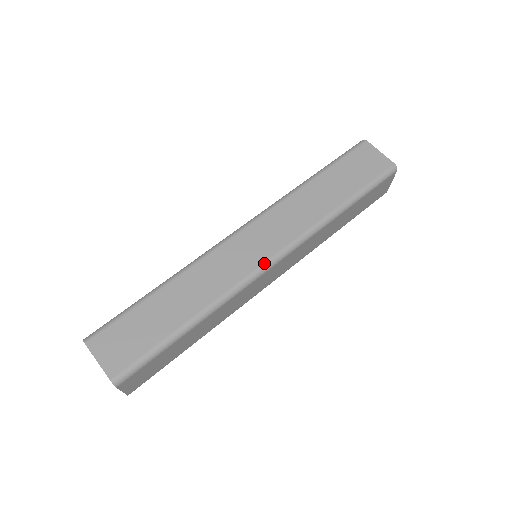
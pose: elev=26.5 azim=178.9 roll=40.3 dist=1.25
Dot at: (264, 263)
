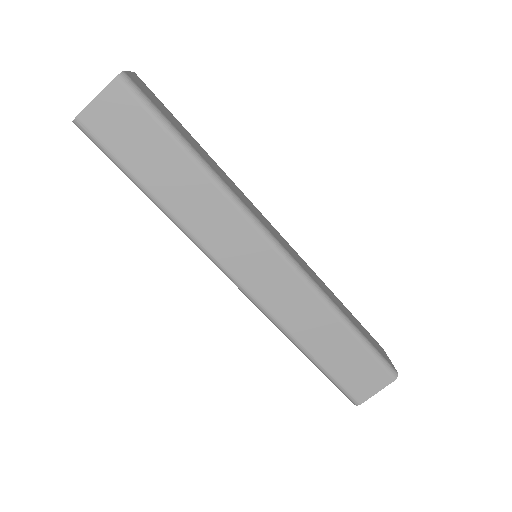
Dot at: (276, 238)
